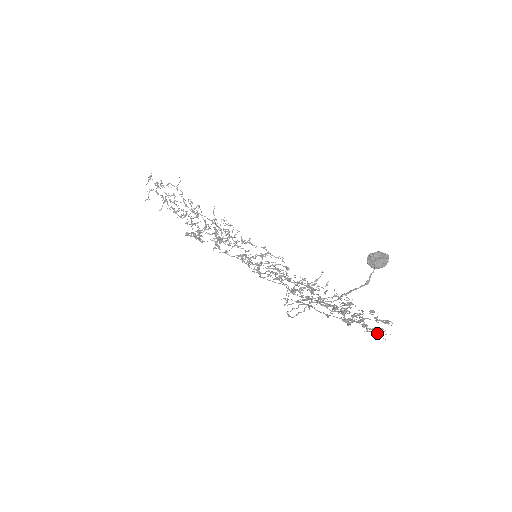
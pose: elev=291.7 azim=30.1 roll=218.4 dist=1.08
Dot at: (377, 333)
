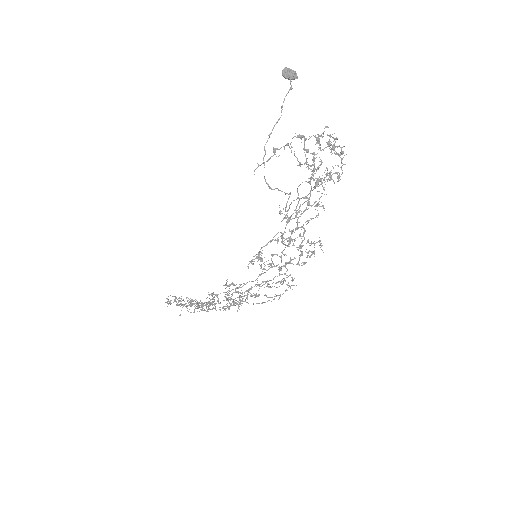
Dot at: (332, 145)
